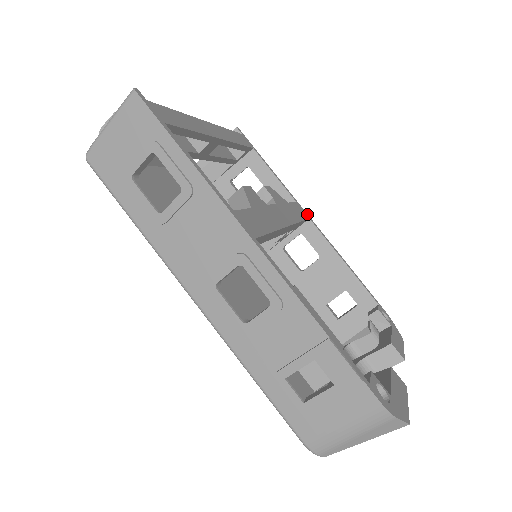
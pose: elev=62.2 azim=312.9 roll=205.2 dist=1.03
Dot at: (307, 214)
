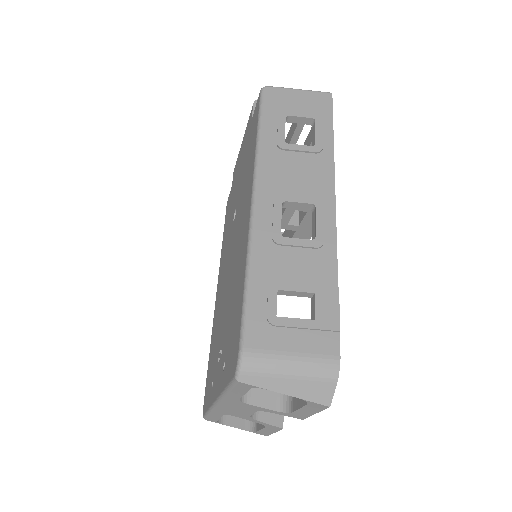
Dot at: occluded
